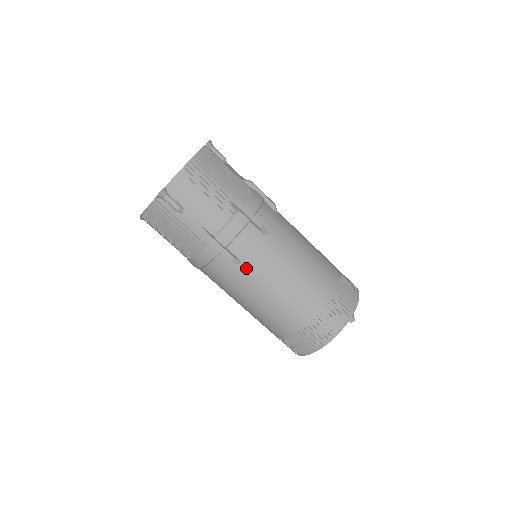
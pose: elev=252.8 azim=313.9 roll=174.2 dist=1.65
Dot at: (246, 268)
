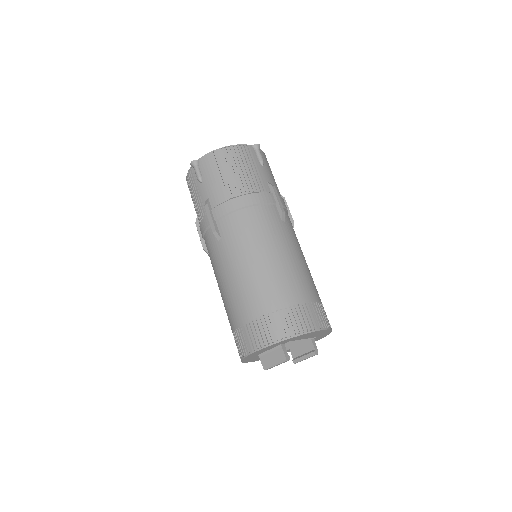
Dot at: (286, 227)
